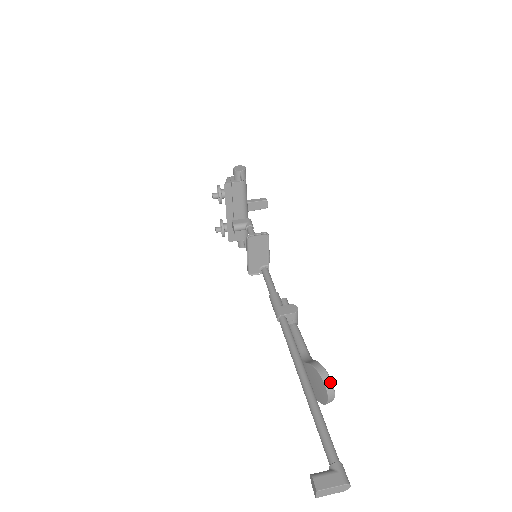
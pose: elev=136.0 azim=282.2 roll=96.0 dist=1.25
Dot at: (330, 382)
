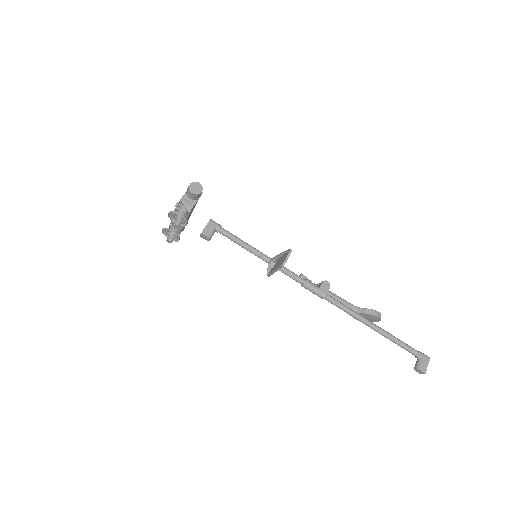
Dot at: occluded
